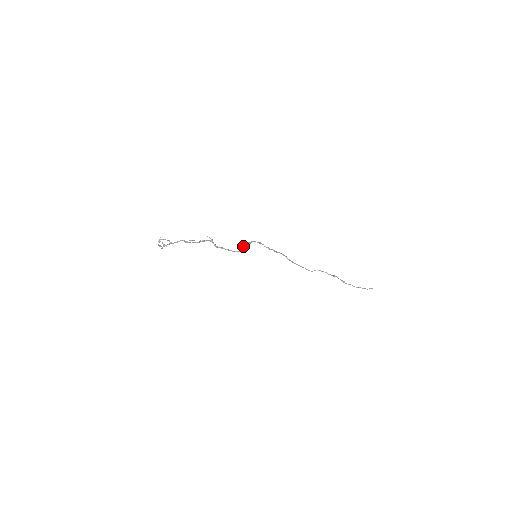
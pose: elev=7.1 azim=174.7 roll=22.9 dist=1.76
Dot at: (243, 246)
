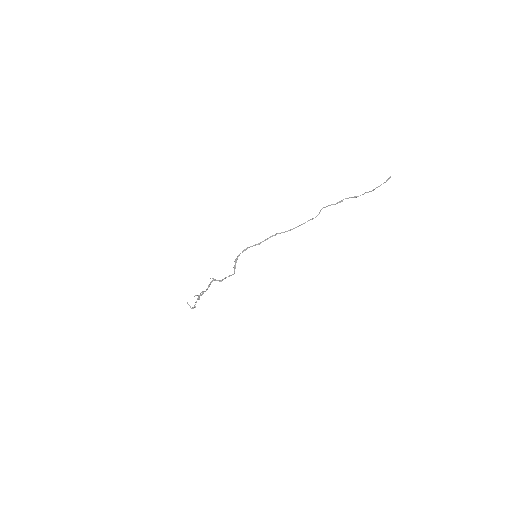
Dot at: occluded
